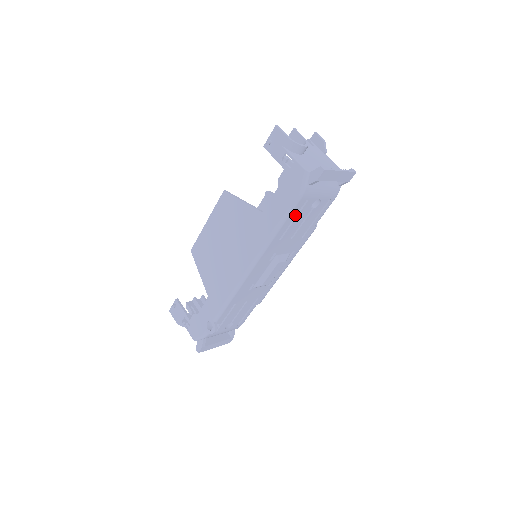
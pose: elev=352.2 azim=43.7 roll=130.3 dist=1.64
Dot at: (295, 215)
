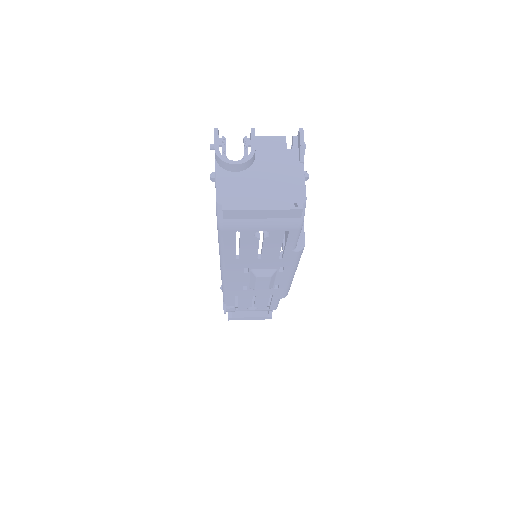
Dot at: (234, 242)
